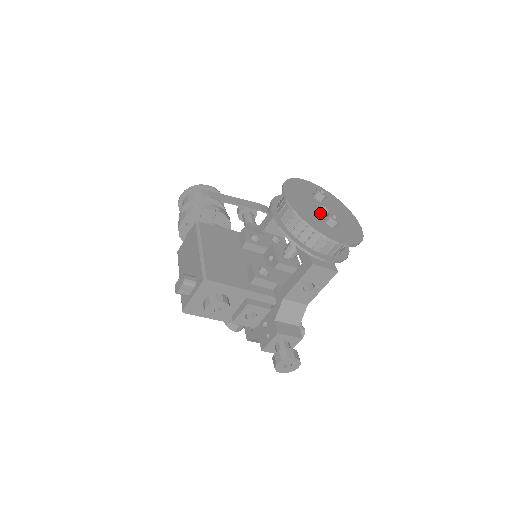
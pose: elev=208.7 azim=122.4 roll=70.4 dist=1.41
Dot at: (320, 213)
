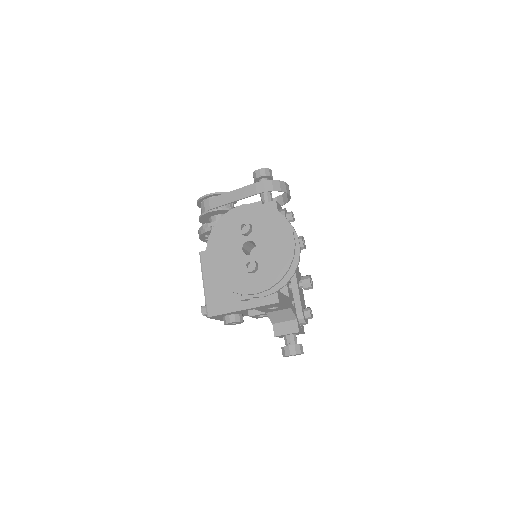
Dot at: (242, 258)
